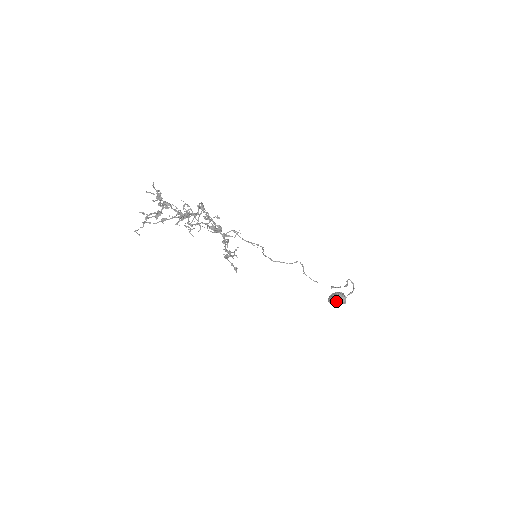
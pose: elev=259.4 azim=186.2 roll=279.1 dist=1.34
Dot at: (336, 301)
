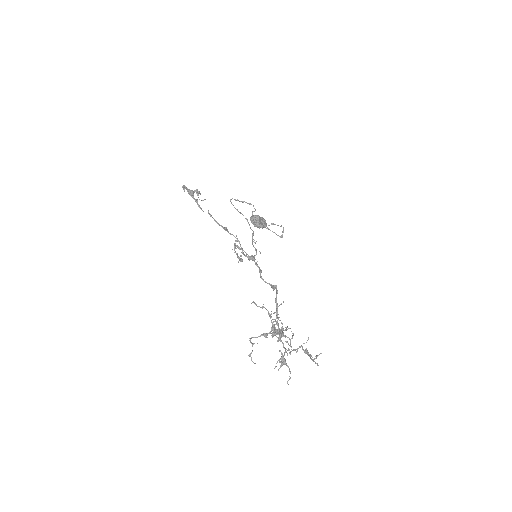
Dot at: occluded
